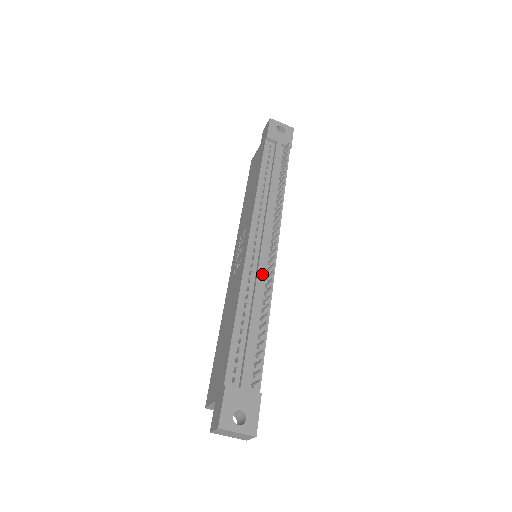
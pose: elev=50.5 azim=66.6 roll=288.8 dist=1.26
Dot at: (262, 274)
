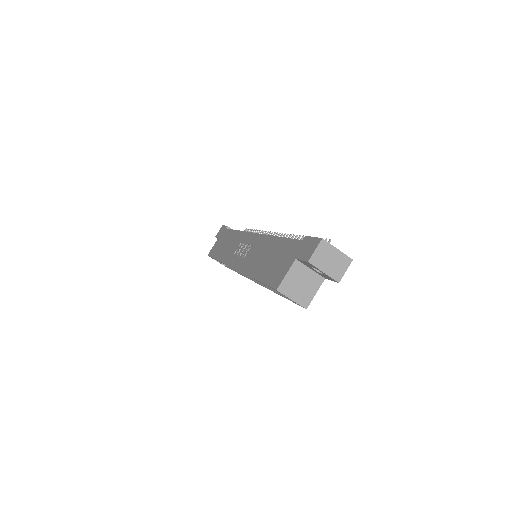
Dot at: occluded
